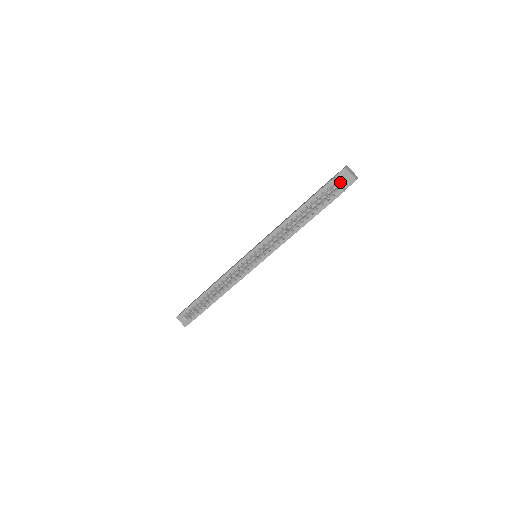
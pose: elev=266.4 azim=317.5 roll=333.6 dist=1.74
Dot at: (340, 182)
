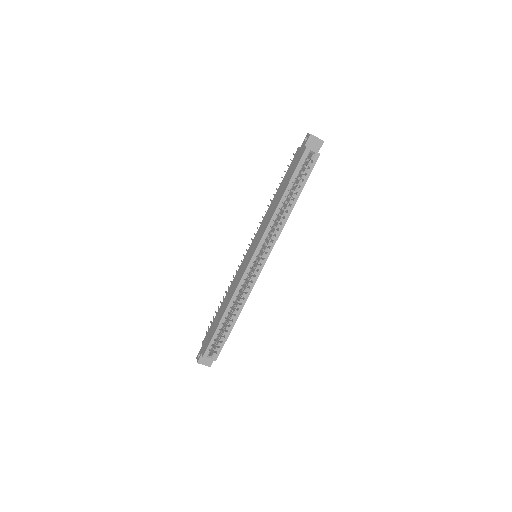
Dot at: occluded
